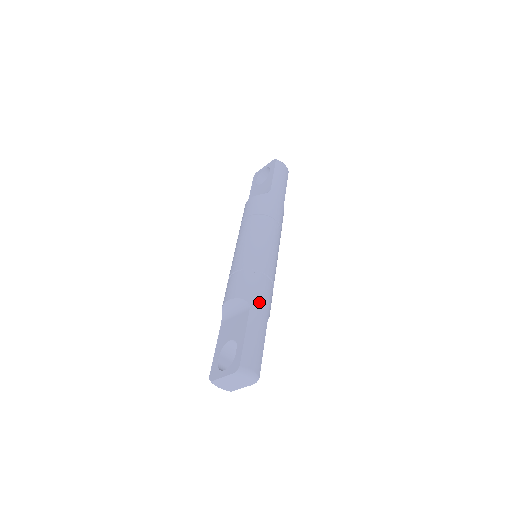
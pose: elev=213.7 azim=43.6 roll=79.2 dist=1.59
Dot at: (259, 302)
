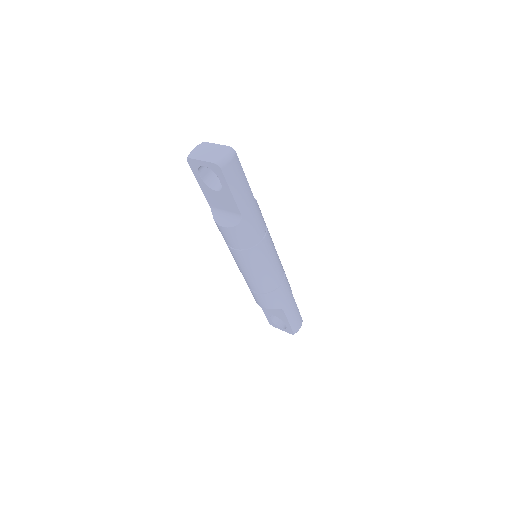
Dot at: (286, 302)
